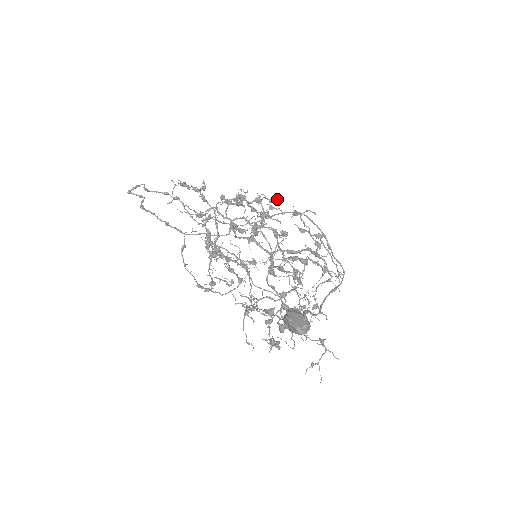
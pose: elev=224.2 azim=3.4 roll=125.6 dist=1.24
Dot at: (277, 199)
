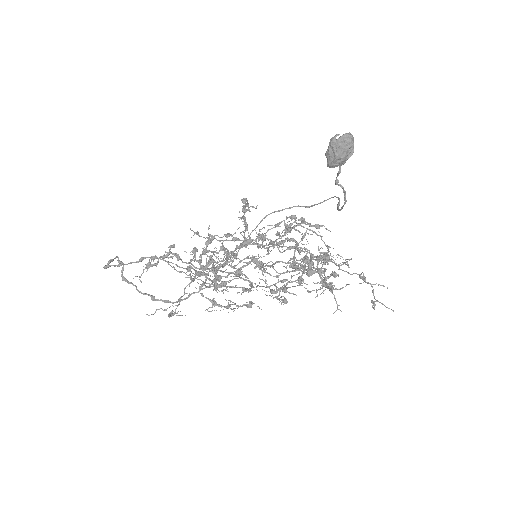
Dot at: occluded
